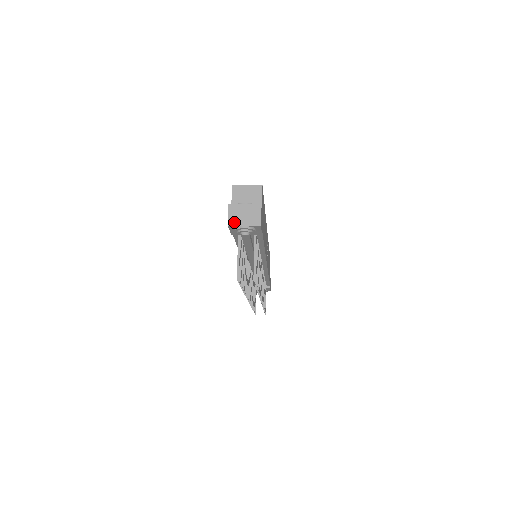
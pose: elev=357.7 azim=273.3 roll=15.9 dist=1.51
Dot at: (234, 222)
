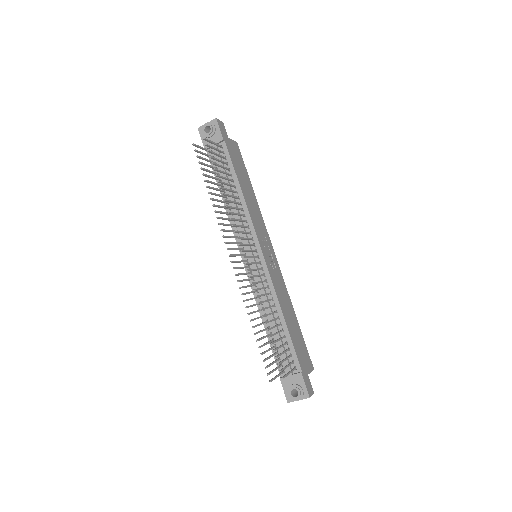
Dot at: (202, 127)
